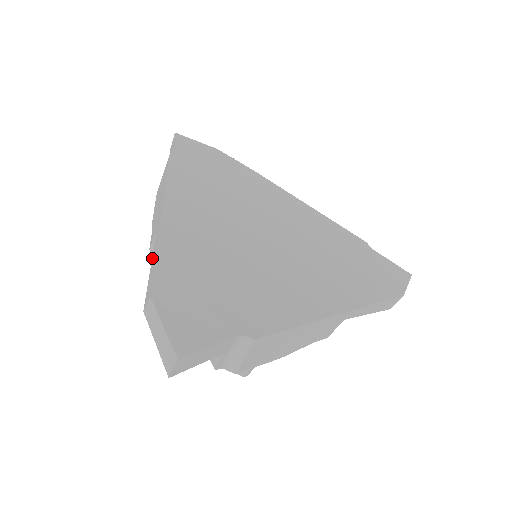
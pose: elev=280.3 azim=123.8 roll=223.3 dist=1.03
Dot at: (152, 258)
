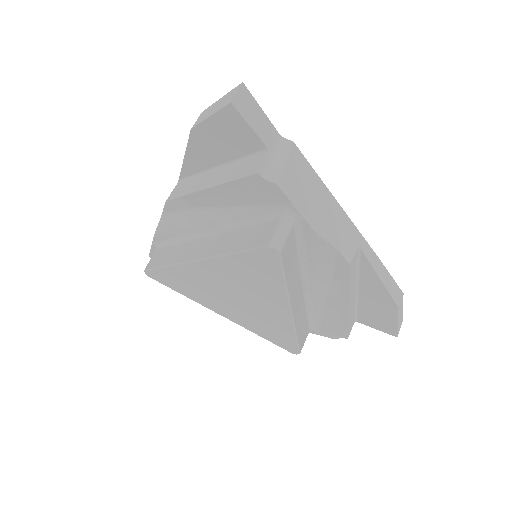
Dot at: (183, 162)
